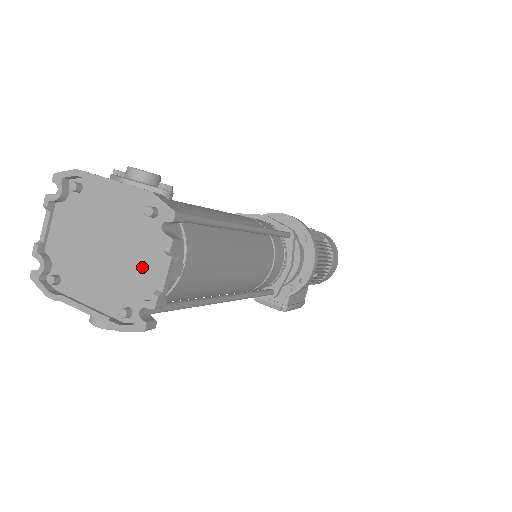
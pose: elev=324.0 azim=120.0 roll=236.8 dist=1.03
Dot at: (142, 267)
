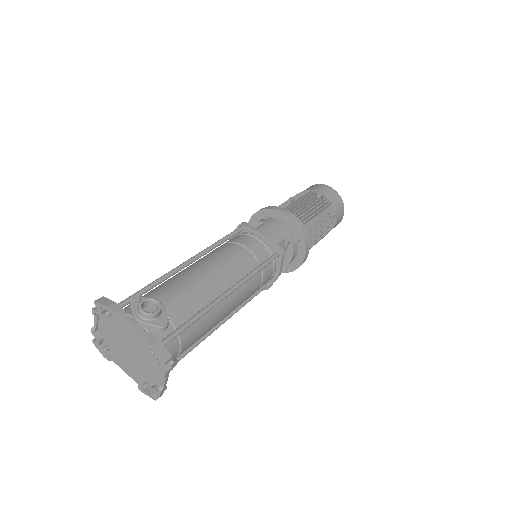
Dot at: (152, 370)
